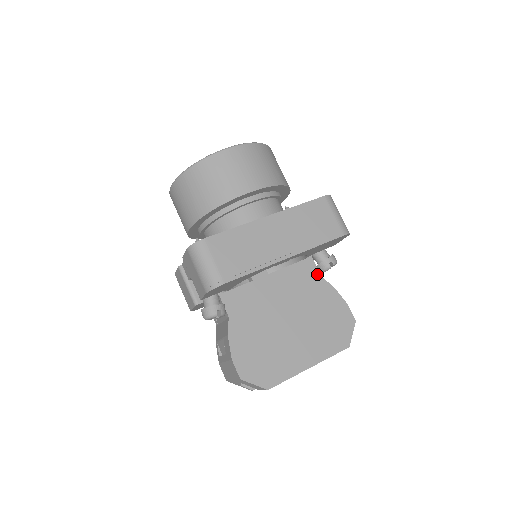
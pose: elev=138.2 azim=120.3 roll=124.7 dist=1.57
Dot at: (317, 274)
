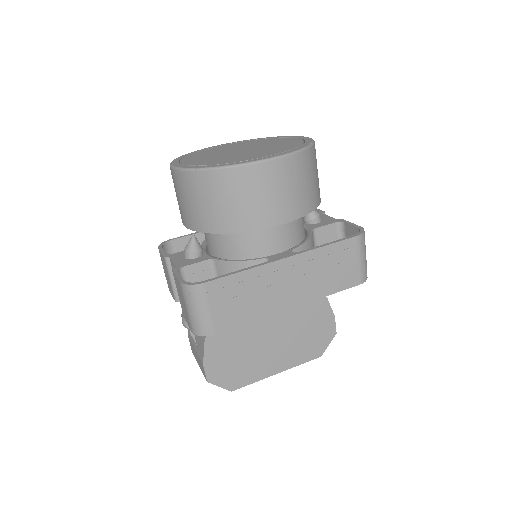
Dot at: occluded
